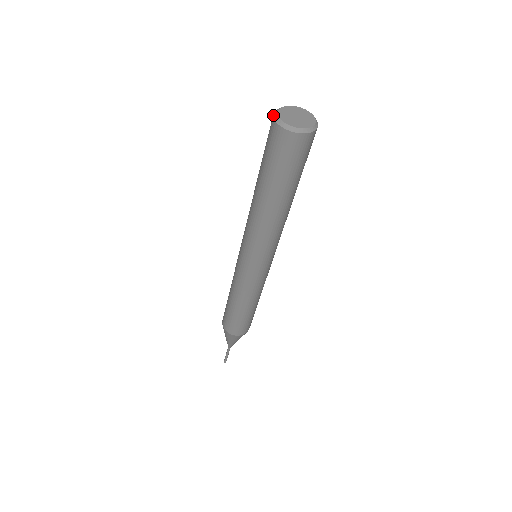
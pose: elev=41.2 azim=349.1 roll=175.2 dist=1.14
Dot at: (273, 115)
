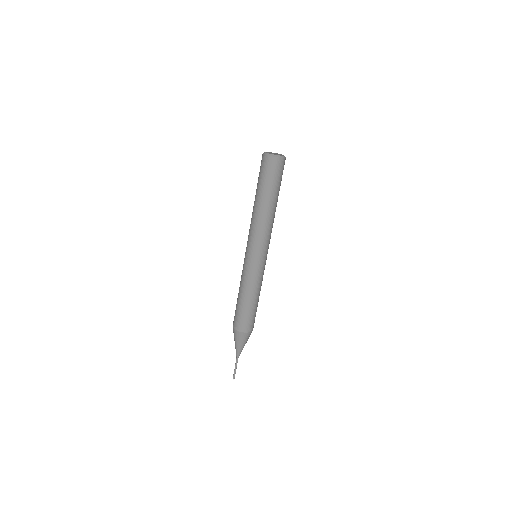
Dot at: (263, 153)
